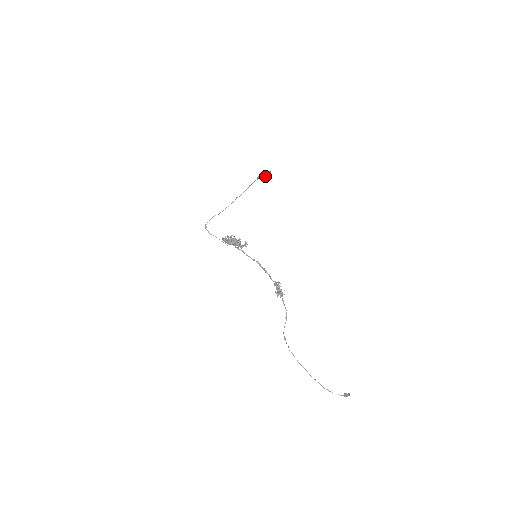
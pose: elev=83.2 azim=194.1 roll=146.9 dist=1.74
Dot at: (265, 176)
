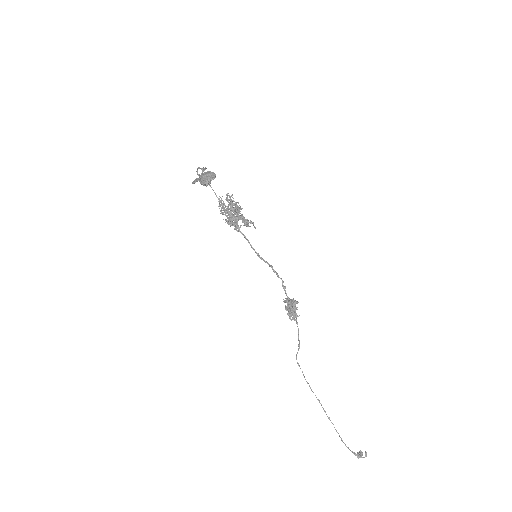
Dot at: (203, 183)
